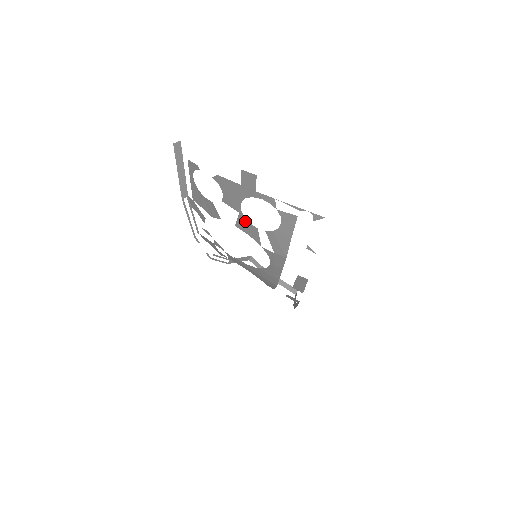
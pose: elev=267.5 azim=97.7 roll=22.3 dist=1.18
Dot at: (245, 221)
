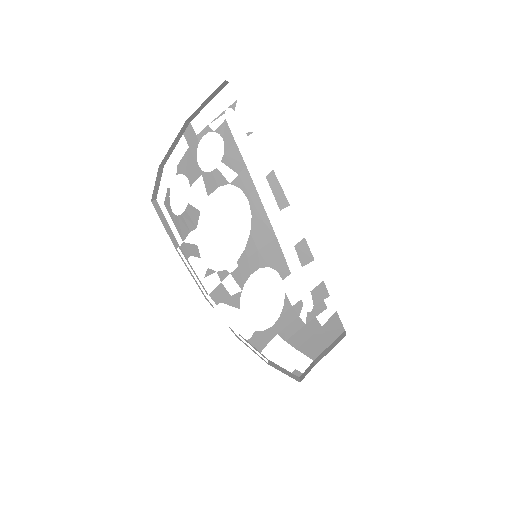
Dot at: (208, 176)
